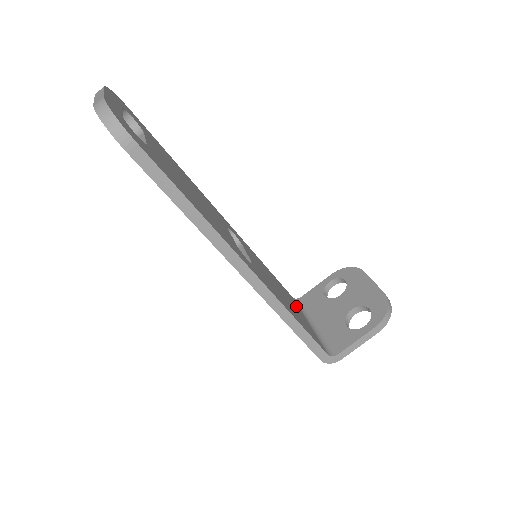
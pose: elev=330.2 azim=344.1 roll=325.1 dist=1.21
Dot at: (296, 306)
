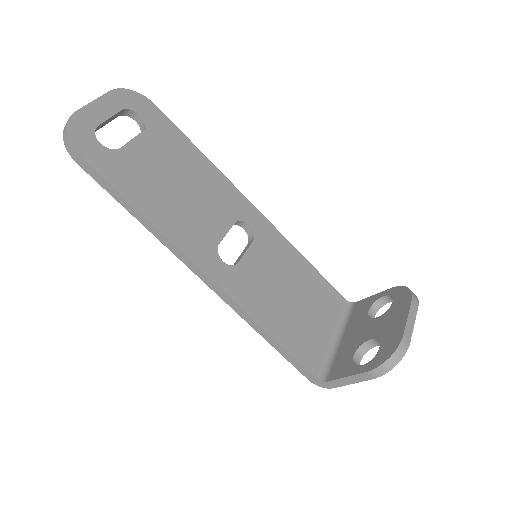
Dot at: (328, 312)
